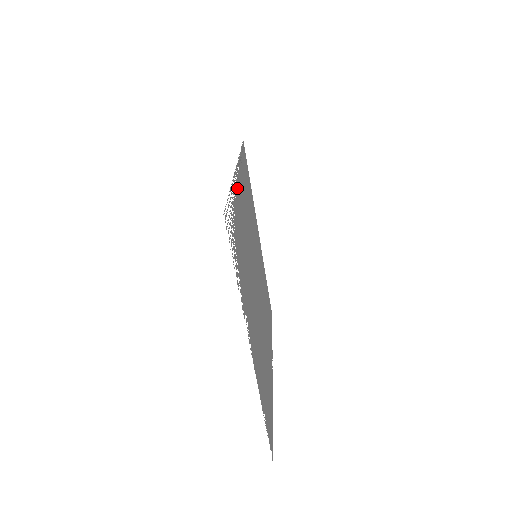
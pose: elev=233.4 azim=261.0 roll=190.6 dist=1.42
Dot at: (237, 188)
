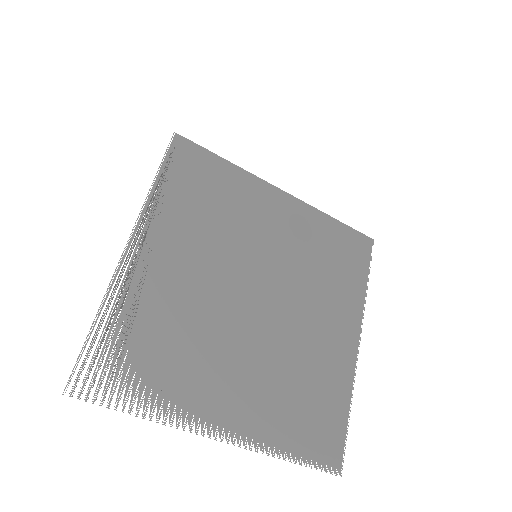
Dot at: (136, 270)
